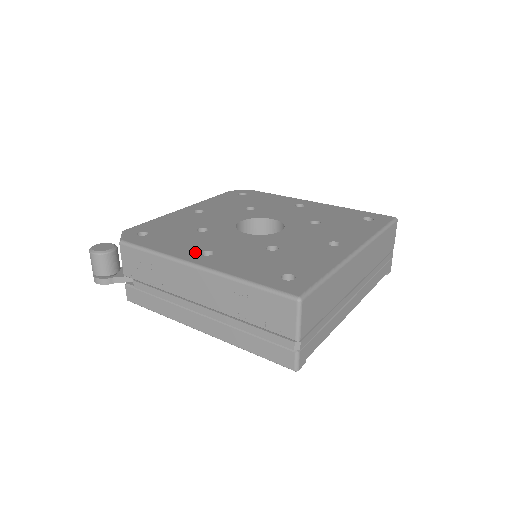
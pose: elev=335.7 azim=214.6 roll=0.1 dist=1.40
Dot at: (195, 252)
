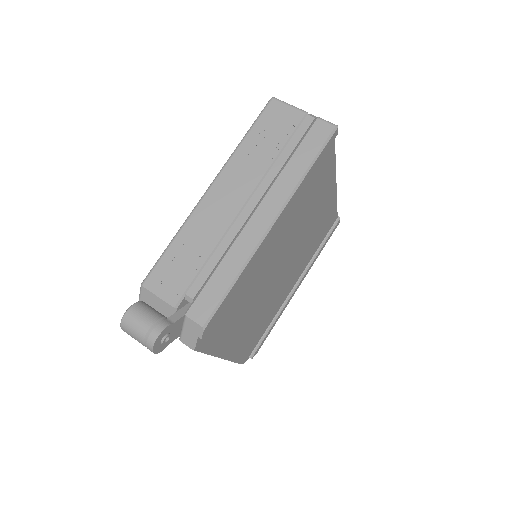
Dot at: occluded
